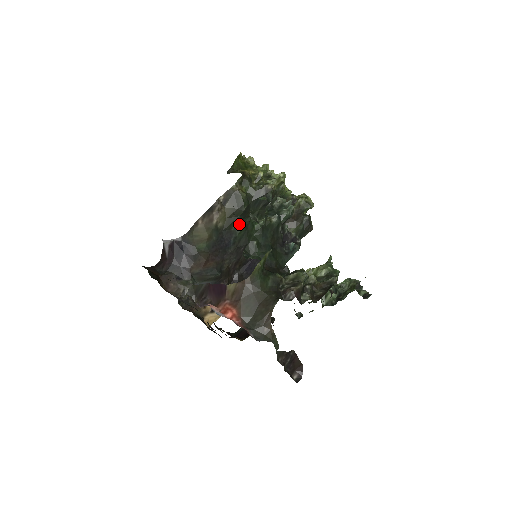
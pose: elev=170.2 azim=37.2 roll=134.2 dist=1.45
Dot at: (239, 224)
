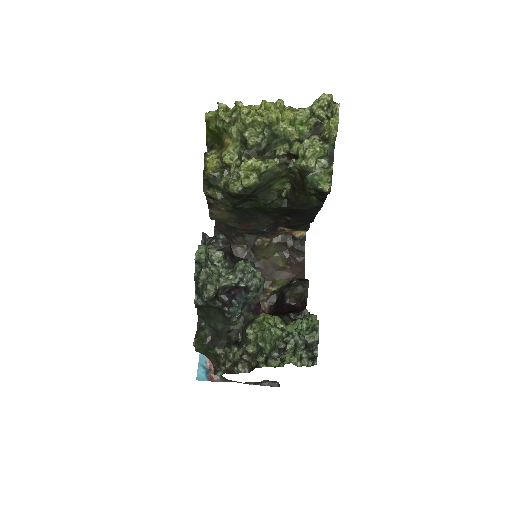
Dot at: (243, 207)
